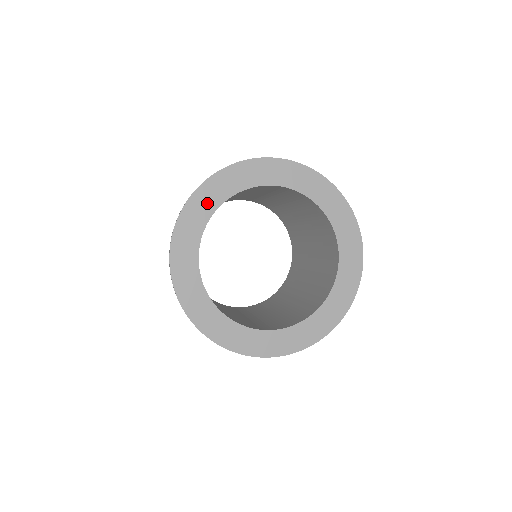
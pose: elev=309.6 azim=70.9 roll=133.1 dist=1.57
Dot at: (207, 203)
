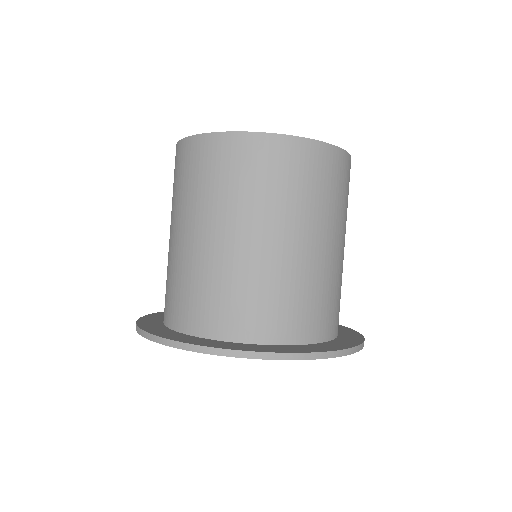
Dot at: occluded
